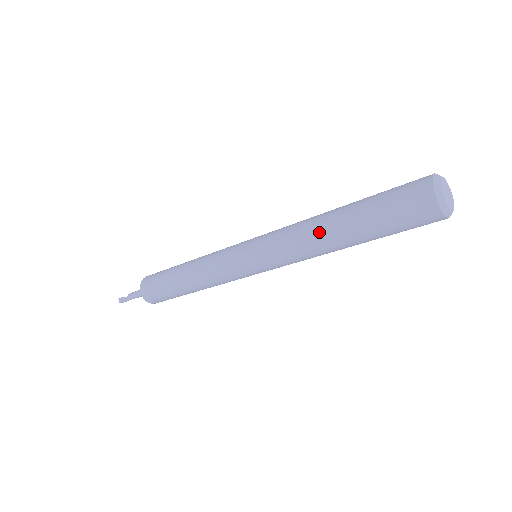
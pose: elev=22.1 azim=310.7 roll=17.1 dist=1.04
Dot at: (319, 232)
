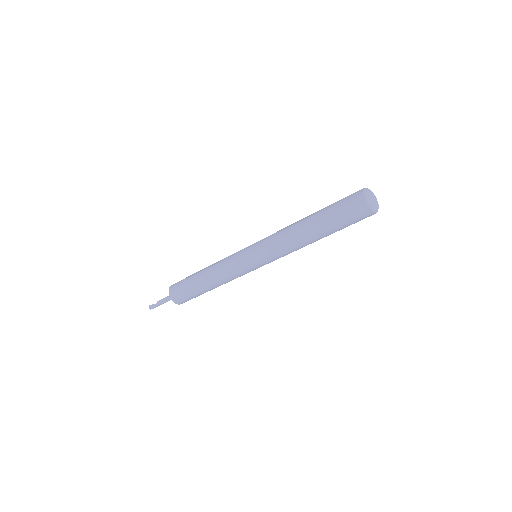
Dot at: (298, 231)
